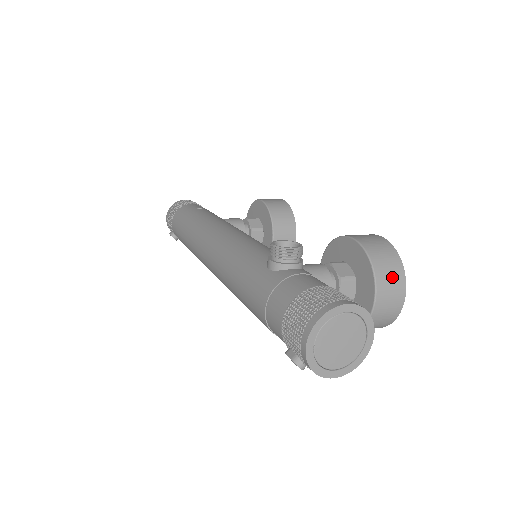
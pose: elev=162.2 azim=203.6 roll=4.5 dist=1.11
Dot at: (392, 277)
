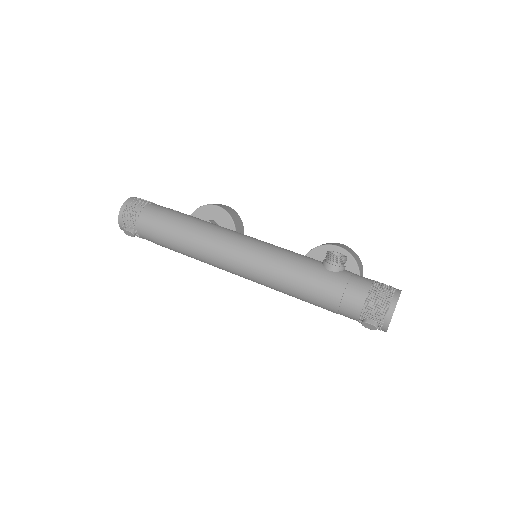
Dot at: (362, 271)
